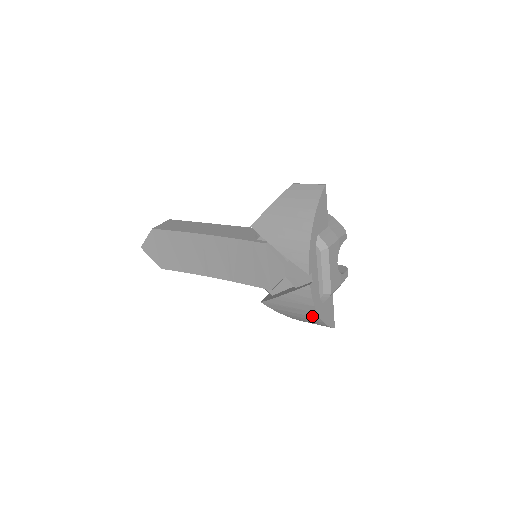
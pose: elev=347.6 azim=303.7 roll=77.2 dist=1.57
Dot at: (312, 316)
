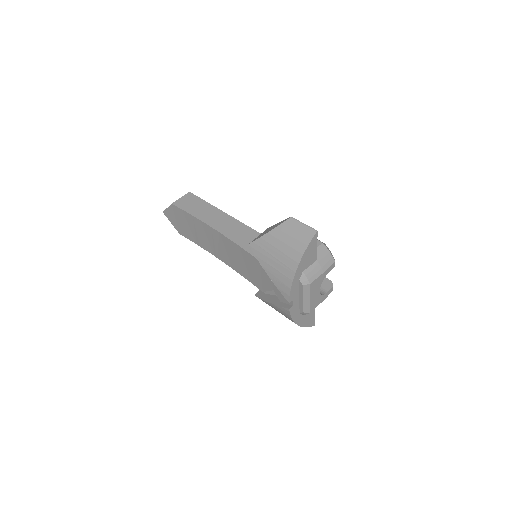
Dot at: occluded
